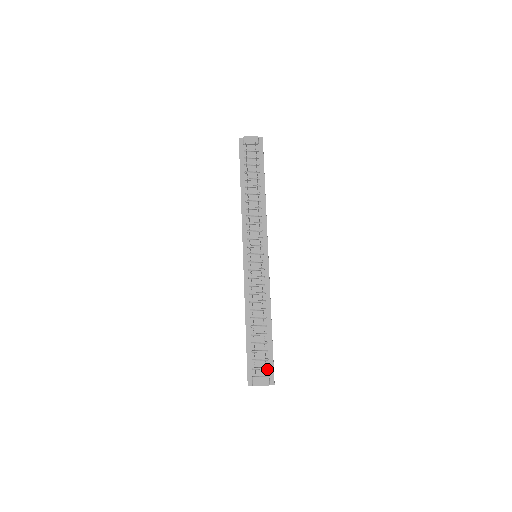
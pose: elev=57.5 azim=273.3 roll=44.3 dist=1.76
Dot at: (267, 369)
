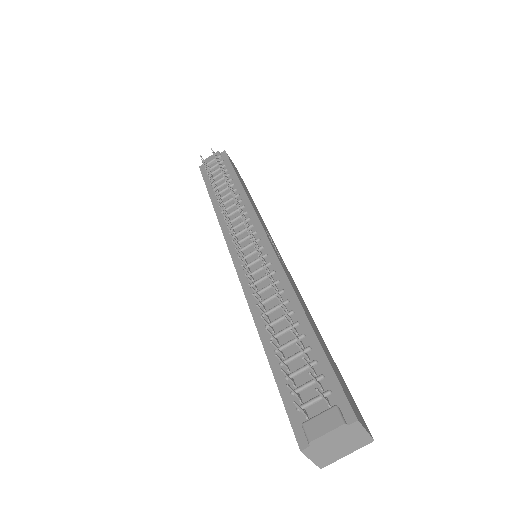
Dot at: (328, 396)
